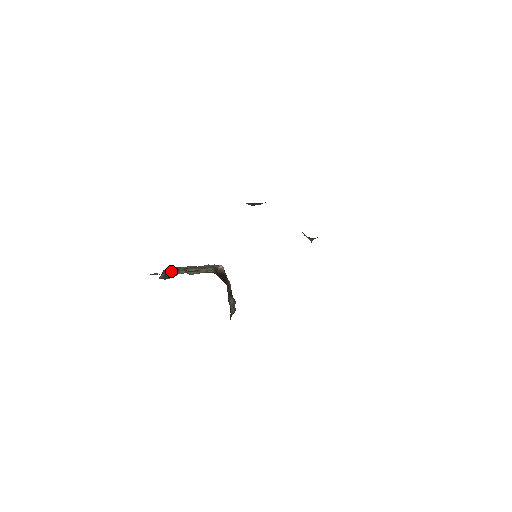
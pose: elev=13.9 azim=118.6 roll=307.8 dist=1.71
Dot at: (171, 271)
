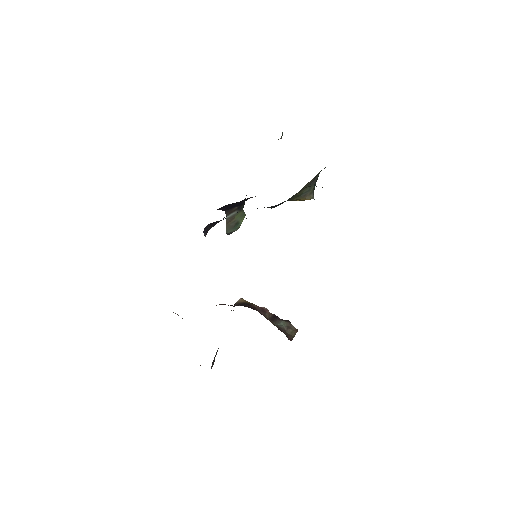
Dot at: (215, 355)
